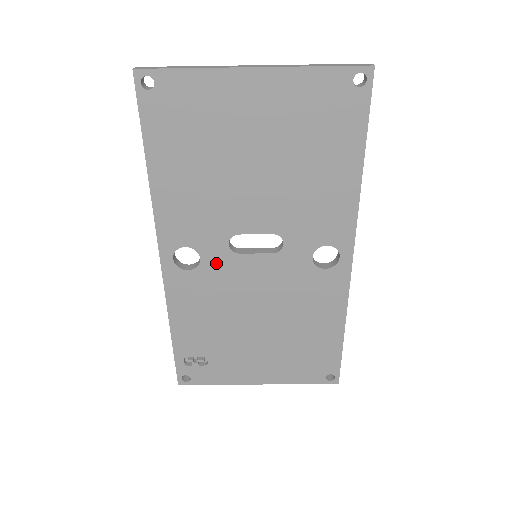
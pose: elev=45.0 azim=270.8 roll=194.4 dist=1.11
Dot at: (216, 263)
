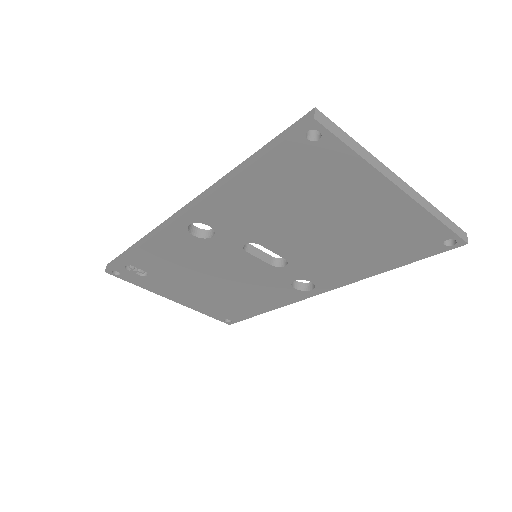
Dot at: (222, 245)
